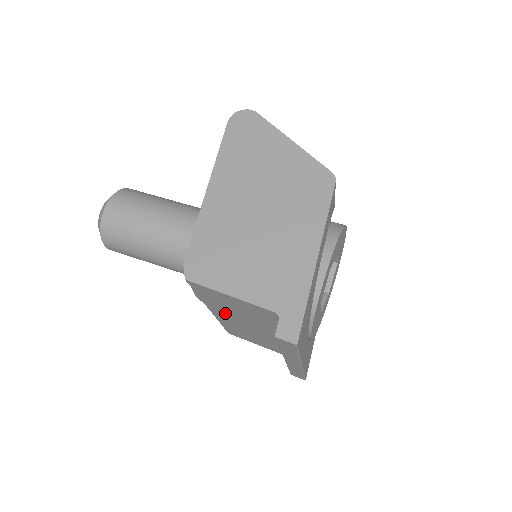
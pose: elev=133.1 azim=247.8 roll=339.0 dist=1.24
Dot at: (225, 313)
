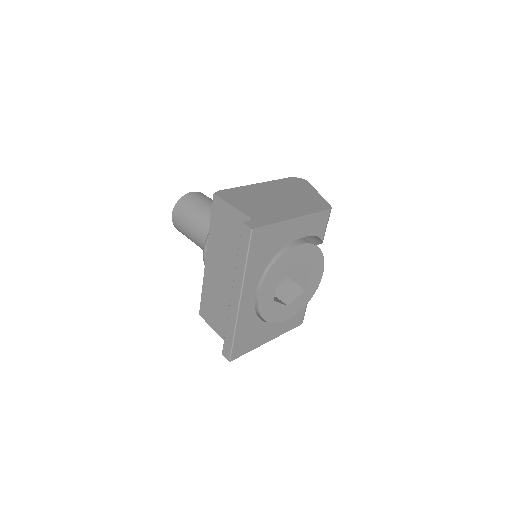
Dot at: (215, 253)
